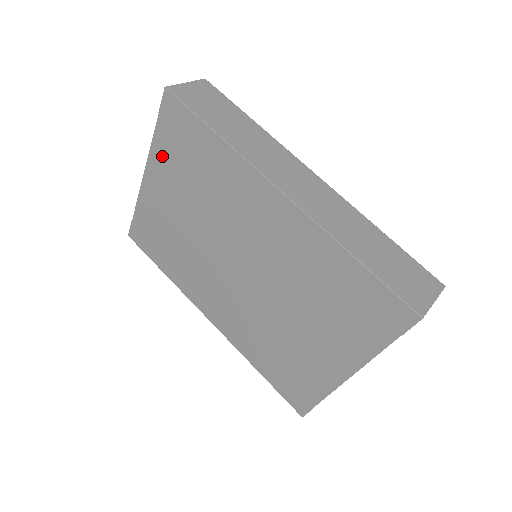
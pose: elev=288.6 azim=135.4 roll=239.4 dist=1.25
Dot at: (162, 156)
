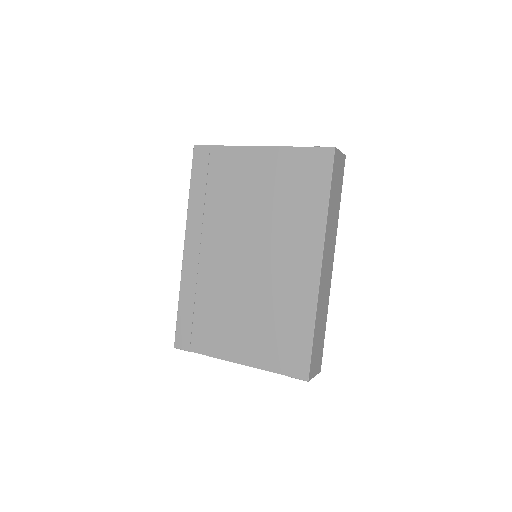
Dot at: (284, 160)
